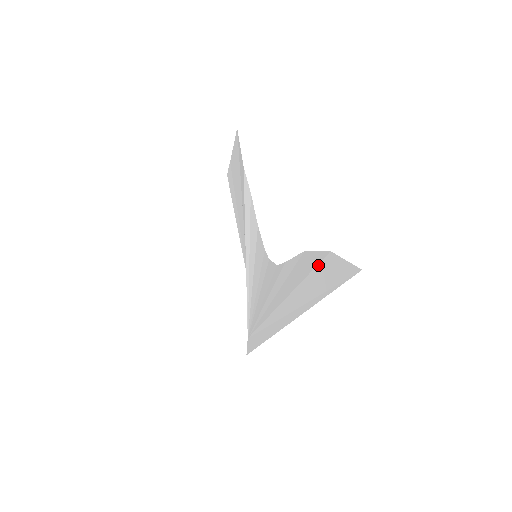
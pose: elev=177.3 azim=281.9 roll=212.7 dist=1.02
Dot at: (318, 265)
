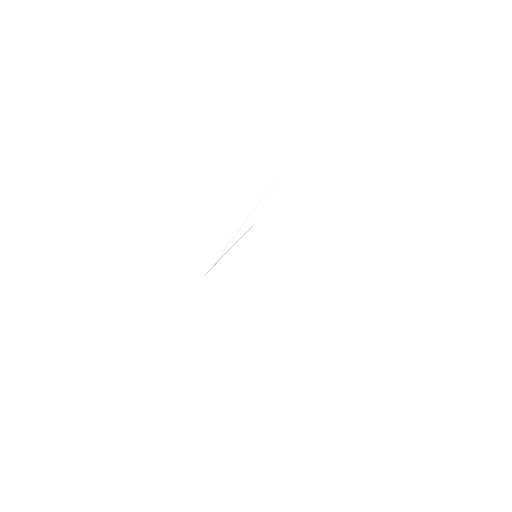
Dot at: (338, 329)
